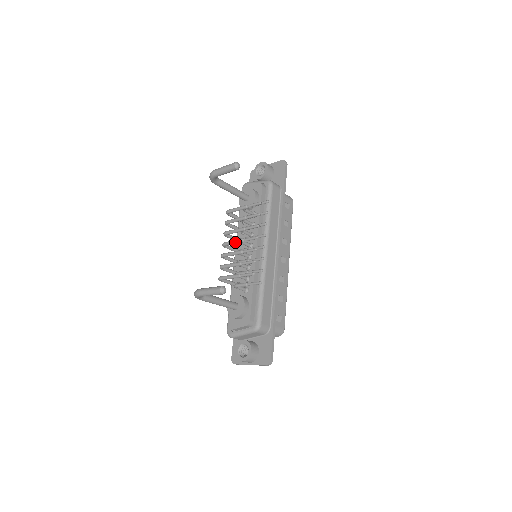
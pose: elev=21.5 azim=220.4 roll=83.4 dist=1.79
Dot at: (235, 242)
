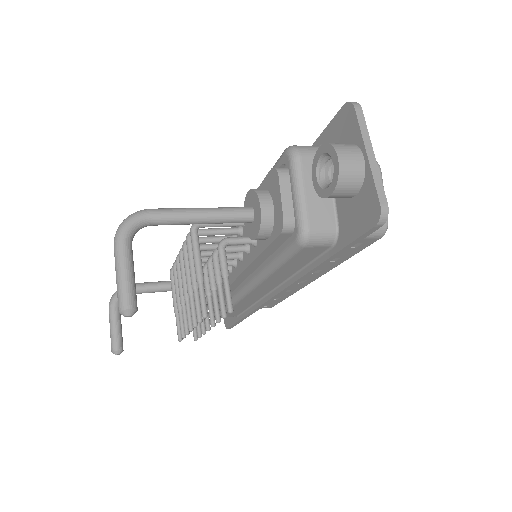
Dot at: (182, 282)
